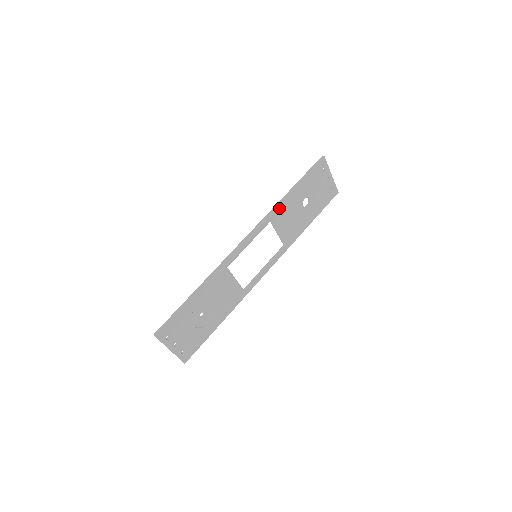
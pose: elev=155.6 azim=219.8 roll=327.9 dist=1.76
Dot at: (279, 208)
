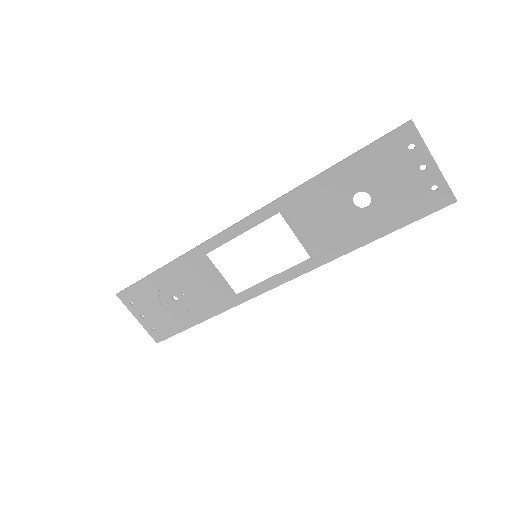
Dot at: (297, 195)
